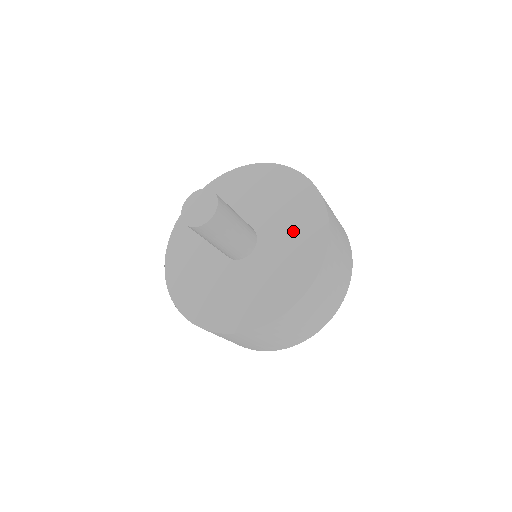
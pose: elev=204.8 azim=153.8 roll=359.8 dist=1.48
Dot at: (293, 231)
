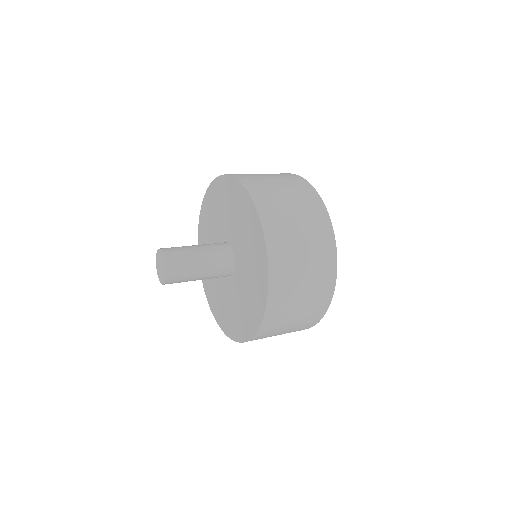
Dot at: (250, 285)
